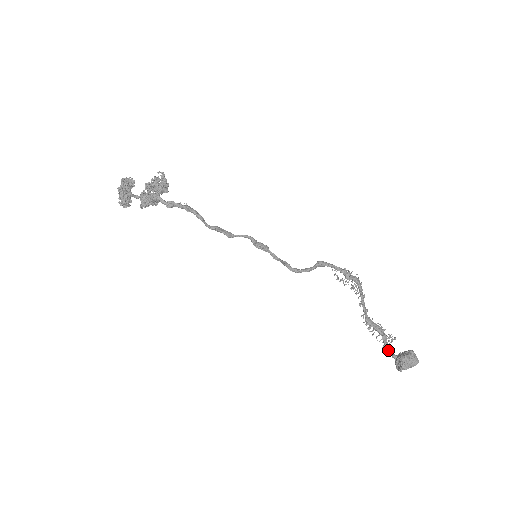
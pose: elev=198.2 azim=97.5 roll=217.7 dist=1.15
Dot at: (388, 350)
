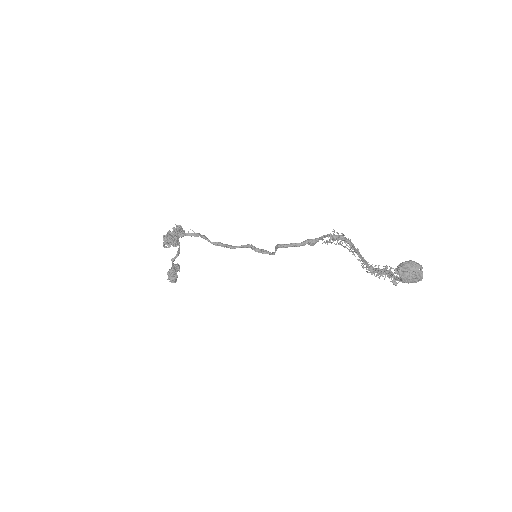
Dot at: (394, 278)
